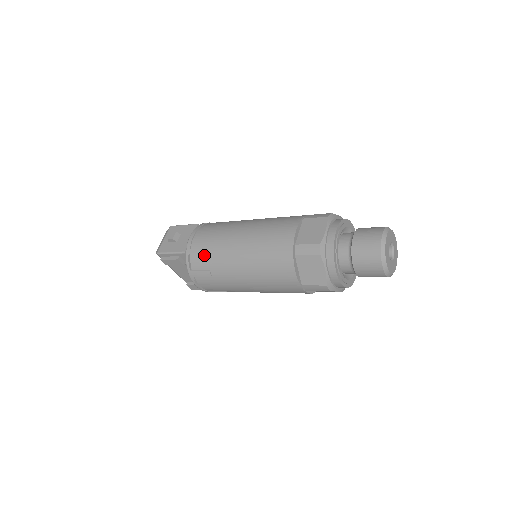
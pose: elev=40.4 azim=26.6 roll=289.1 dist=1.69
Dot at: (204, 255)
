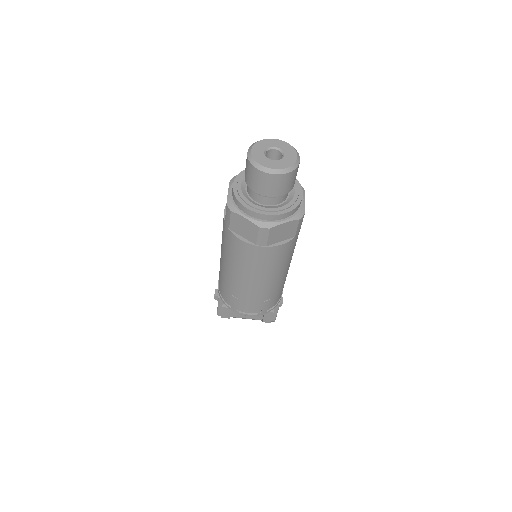
Dot at: (223, 288)
